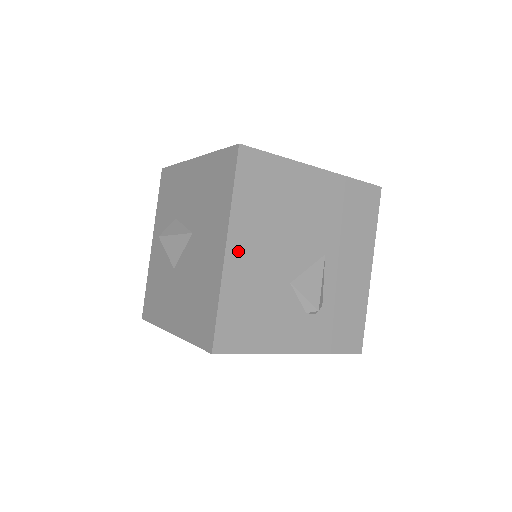
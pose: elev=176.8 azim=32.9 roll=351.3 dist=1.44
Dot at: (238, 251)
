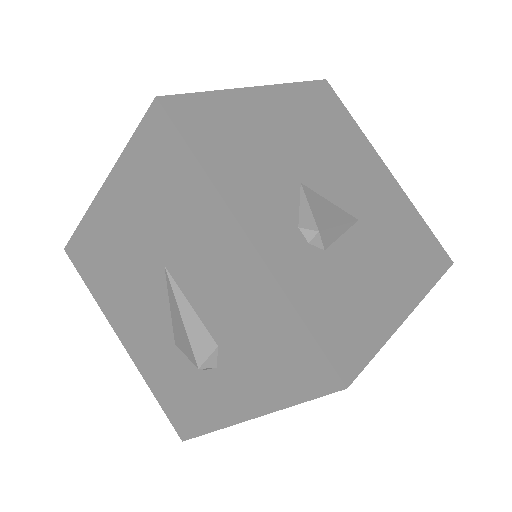
Dot at: (269, 102)
